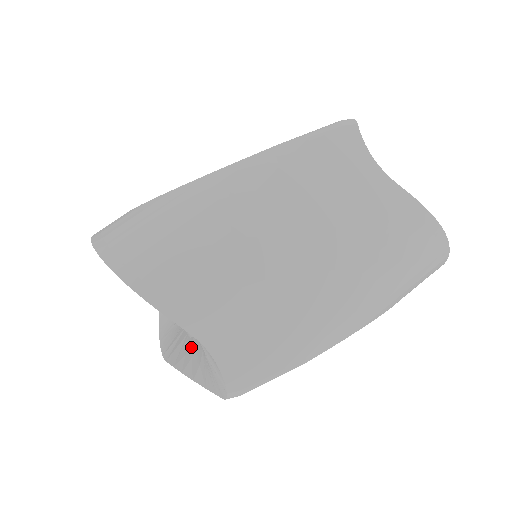
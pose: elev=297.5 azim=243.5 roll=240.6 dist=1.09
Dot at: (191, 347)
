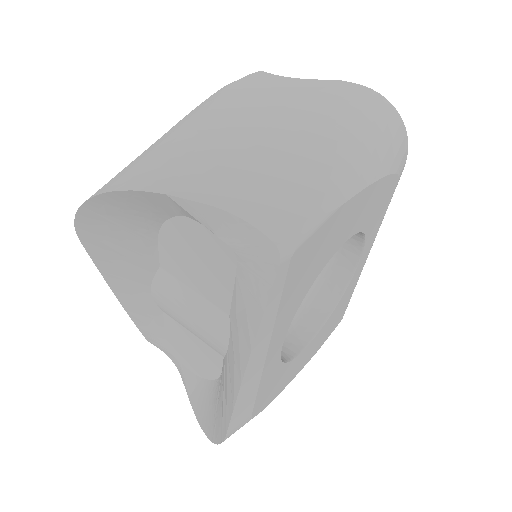
Dot at: (233, 333)
